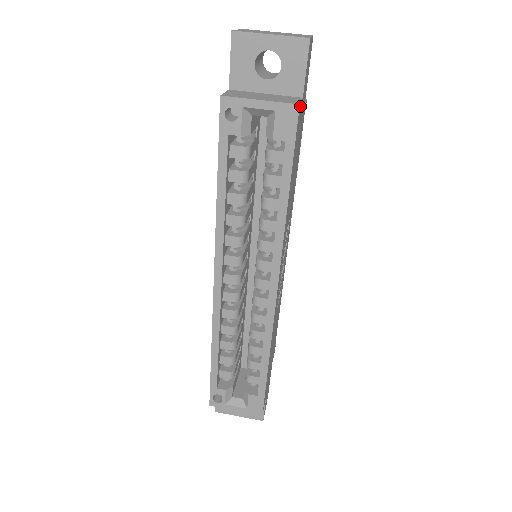
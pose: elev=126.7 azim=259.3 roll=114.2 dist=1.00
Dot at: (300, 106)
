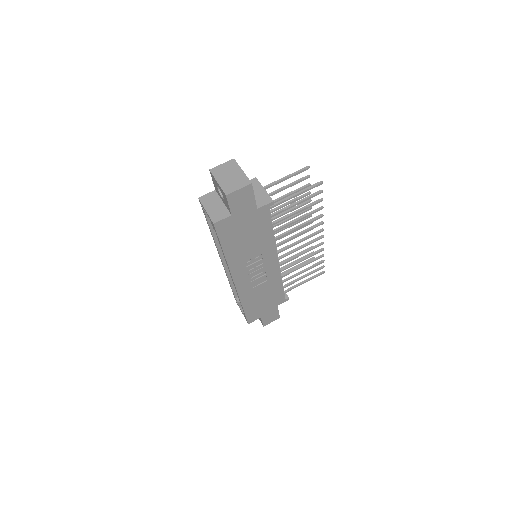
Dot at: (221, 222)
